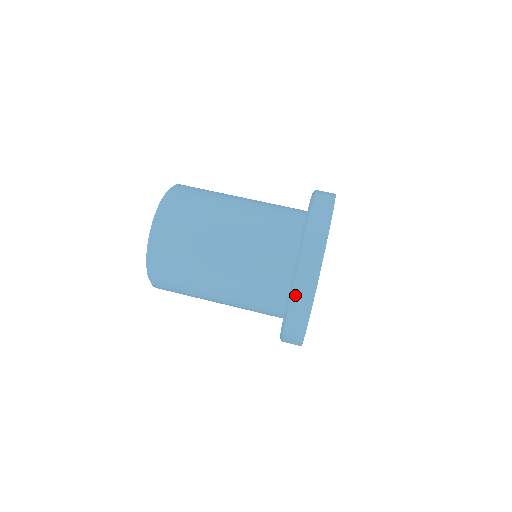
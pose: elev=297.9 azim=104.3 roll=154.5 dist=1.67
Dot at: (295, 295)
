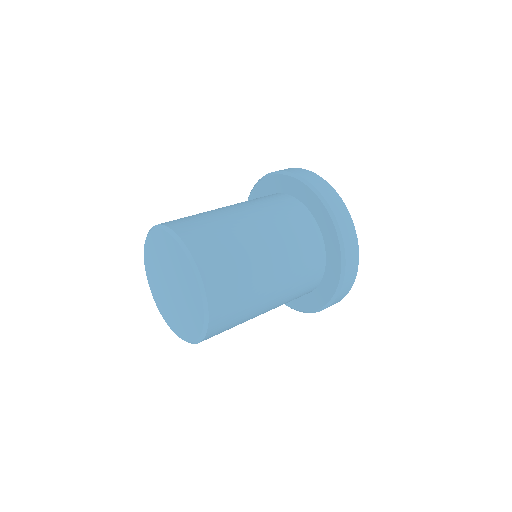
Dot at: (345, 283)
